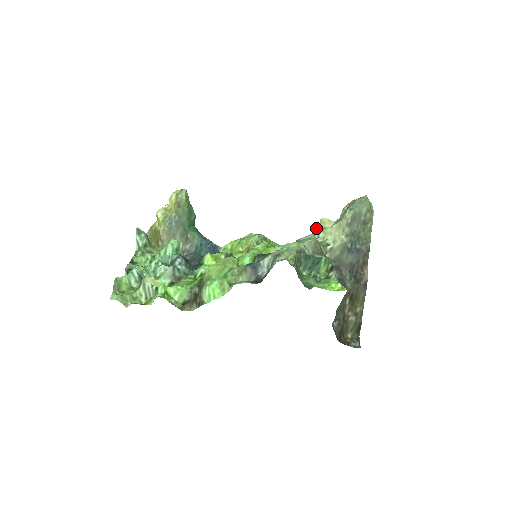
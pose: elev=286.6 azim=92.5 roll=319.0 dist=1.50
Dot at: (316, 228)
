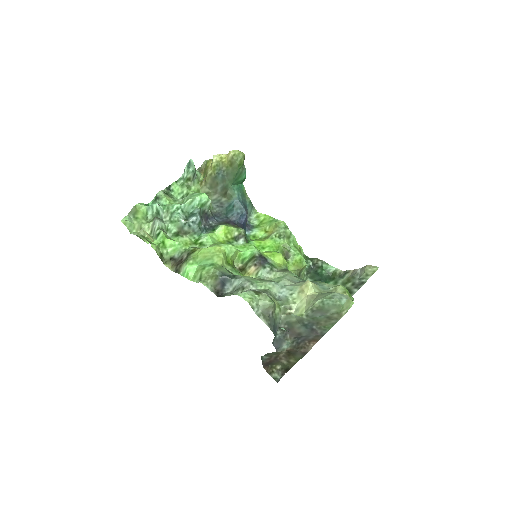
Dot at: (302, 282)
